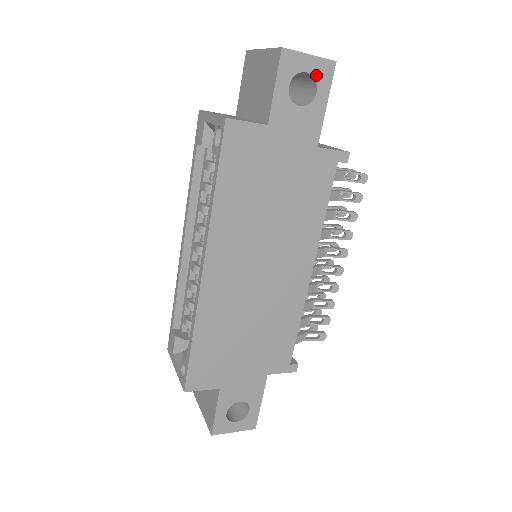
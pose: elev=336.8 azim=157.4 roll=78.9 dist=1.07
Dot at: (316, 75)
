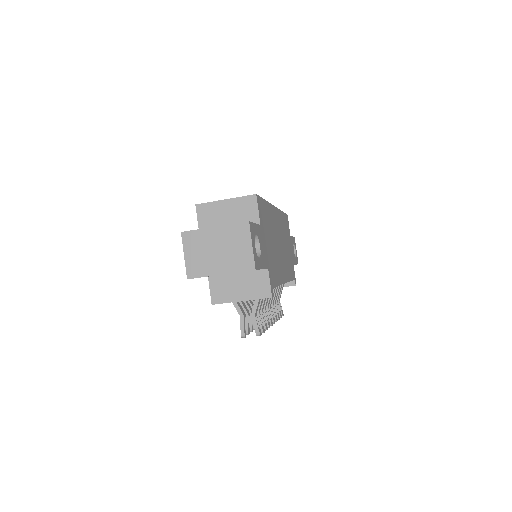
Dot at: (296, 256)
